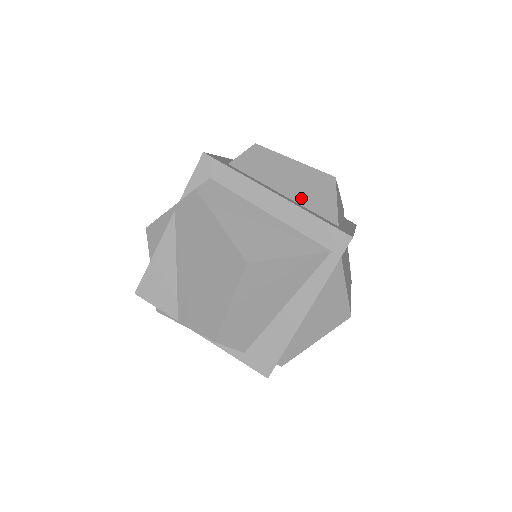
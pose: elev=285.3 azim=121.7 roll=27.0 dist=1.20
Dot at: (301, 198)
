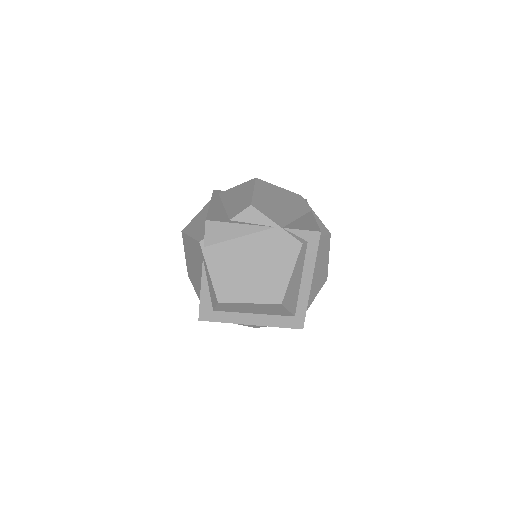
Dot at: (266, 313)
